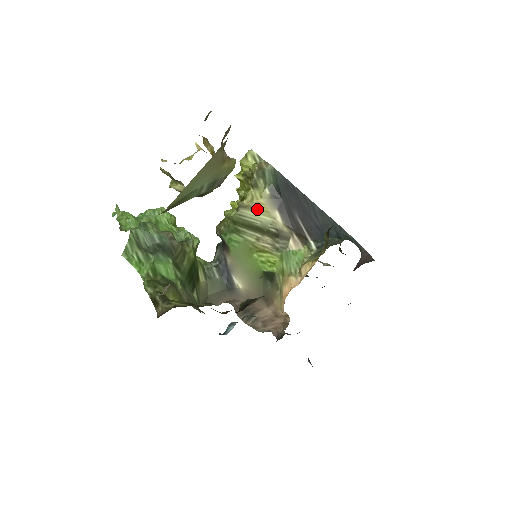
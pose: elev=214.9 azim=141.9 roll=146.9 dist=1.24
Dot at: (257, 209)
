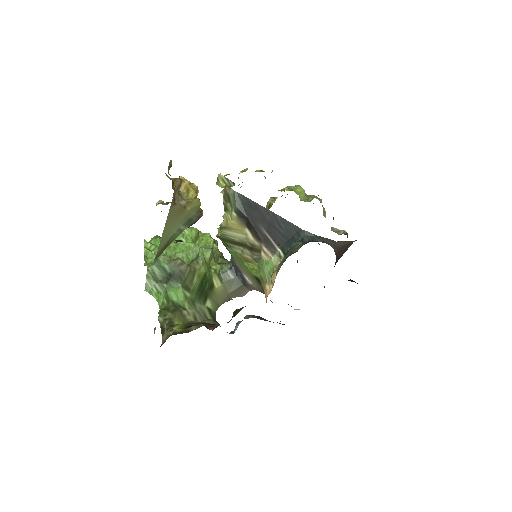
Dot at: (232, 229)
